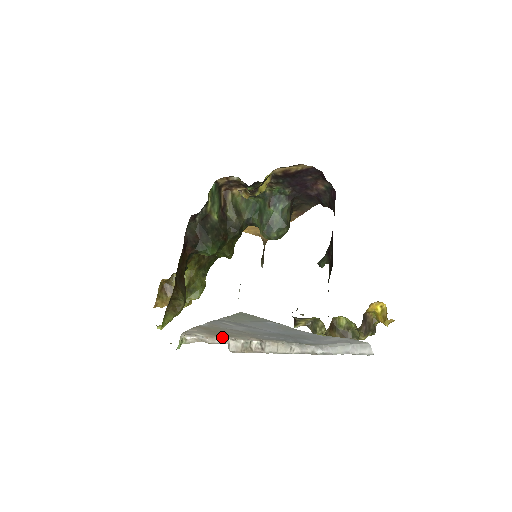
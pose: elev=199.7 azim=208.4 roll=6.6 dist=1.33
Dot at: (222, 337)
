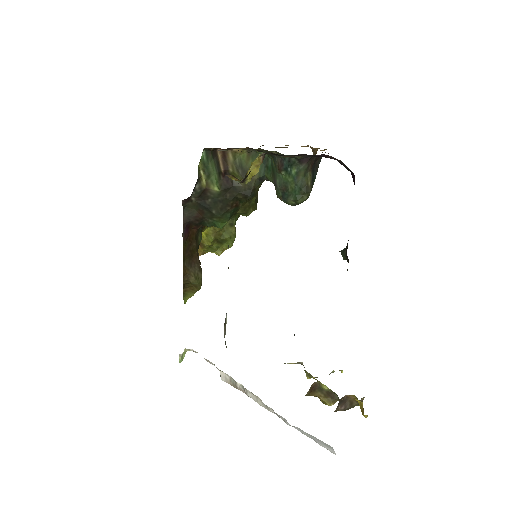
Dot at: (214, 364)
